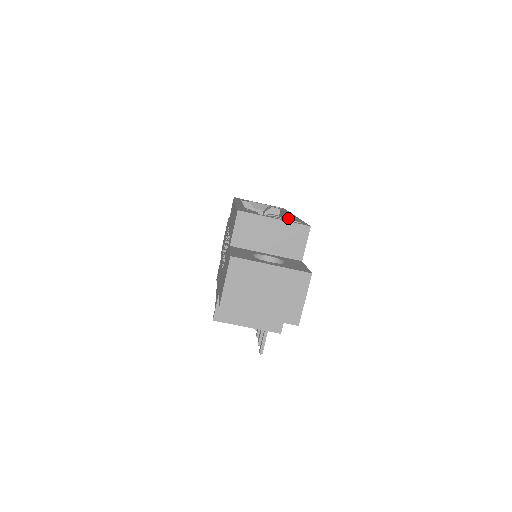
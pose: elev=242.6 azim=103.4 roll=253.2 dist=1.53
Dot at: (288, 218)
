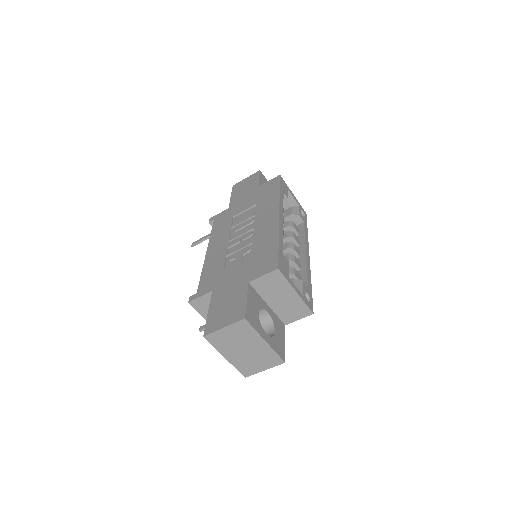
Dot at: (304, 260)
